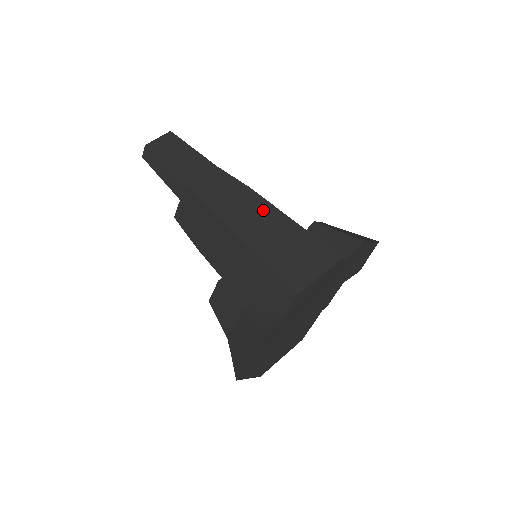
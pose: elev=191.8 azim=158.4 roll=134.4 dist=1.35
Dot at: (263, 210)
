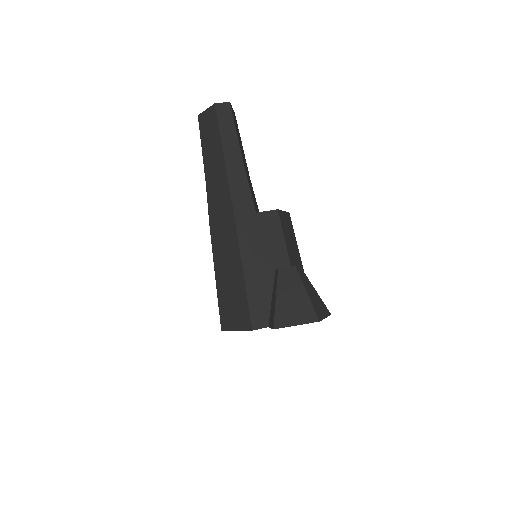
Dot at: (232, 247)
